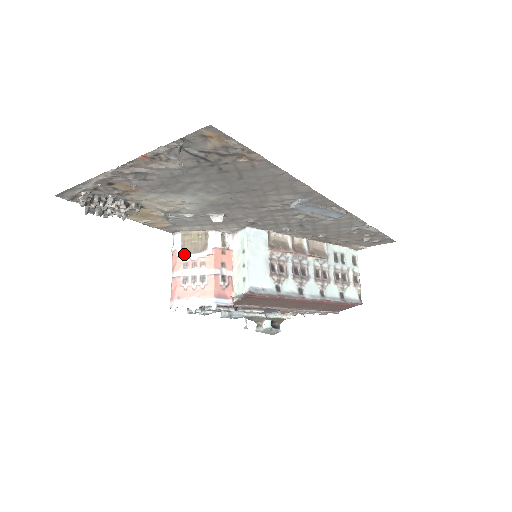
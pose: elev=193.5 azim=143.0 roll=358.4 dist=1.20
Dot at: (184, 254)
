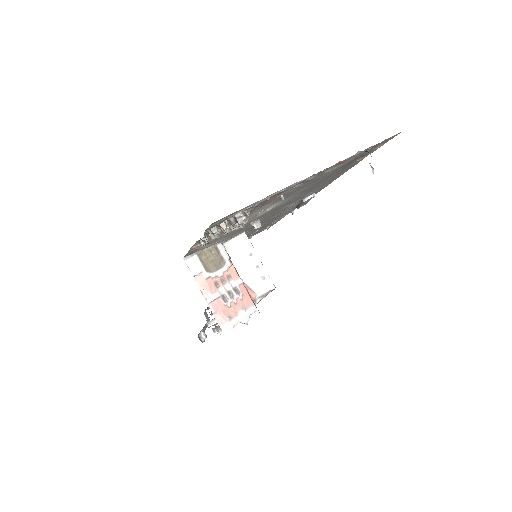
Dot at: (211, 274)
